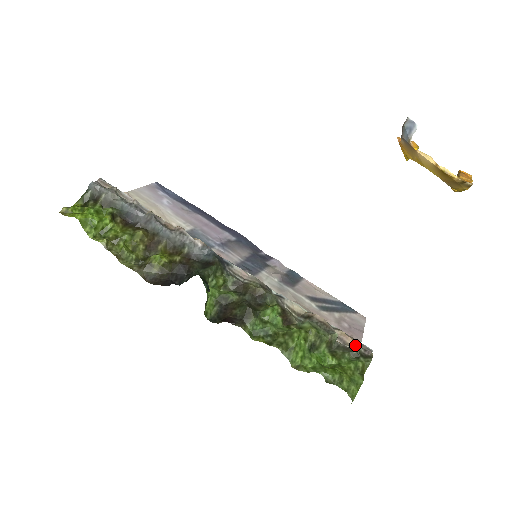
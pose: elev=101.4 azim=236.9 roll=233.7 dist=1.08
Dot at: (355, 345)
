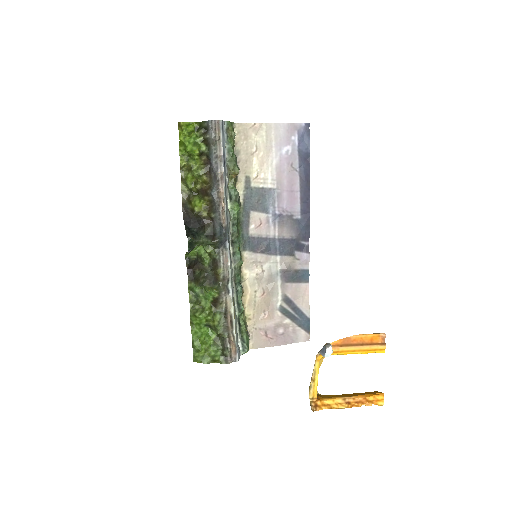
Dot at: (230, 350)
